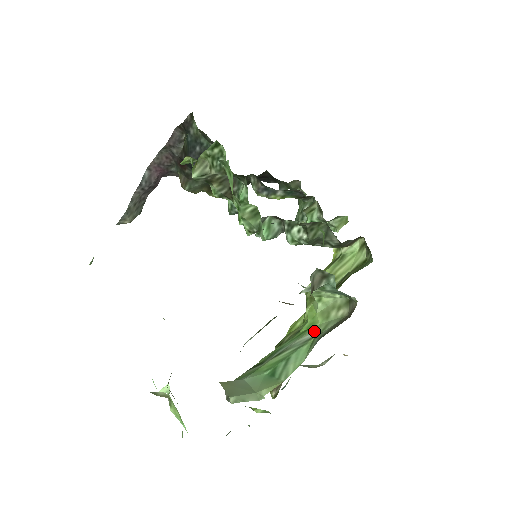
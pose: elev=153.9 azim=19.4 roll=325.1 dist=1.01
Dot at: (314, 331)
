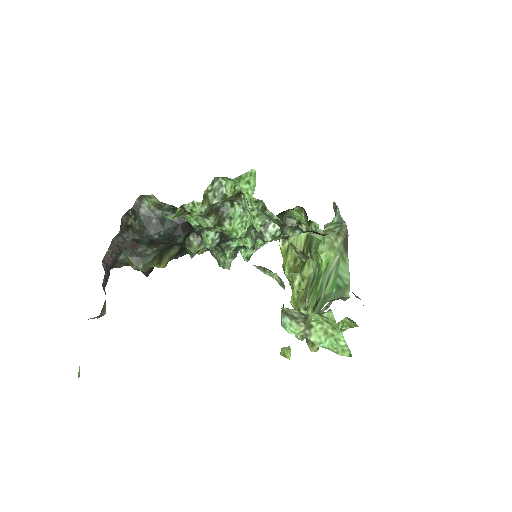
Dot at: (335, 257)
